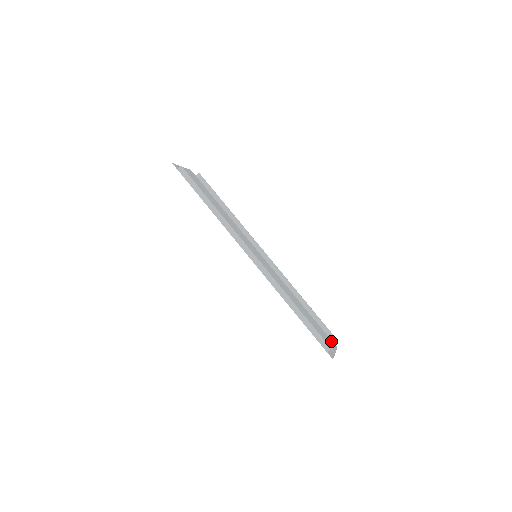
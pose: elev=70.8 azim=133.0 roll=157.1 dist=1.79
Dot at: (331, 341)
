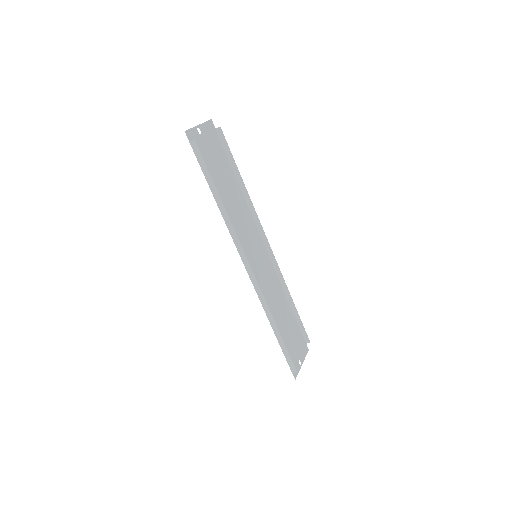
Dot at: (305, 344)
